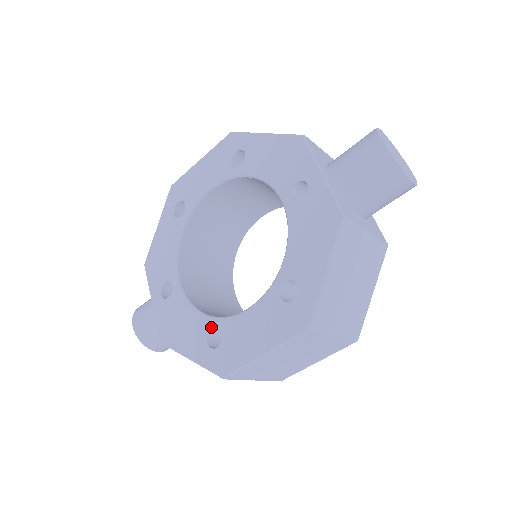
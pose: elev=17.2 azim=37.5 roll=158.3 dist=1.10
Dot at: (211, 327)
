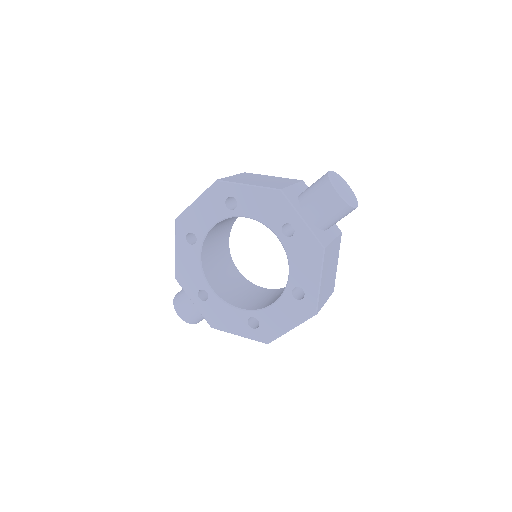
Dot at: (249, 317)
